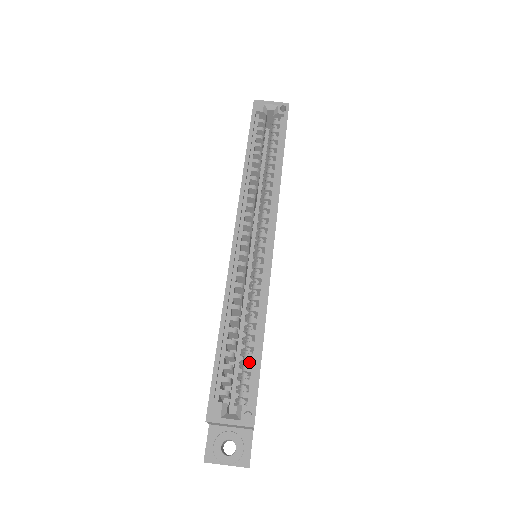
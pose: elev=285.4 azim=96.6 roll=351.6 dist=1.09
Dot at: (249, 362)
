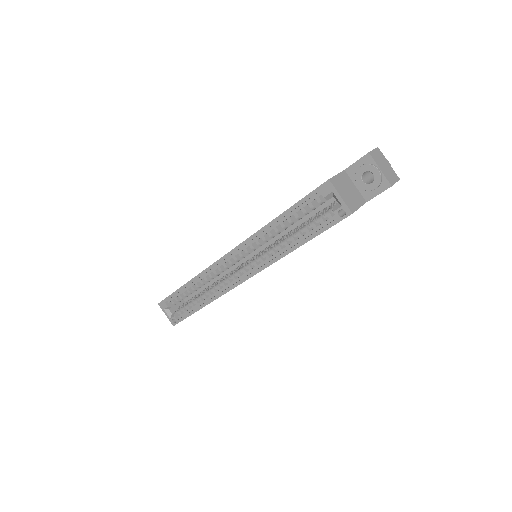
Dot at: occluded
